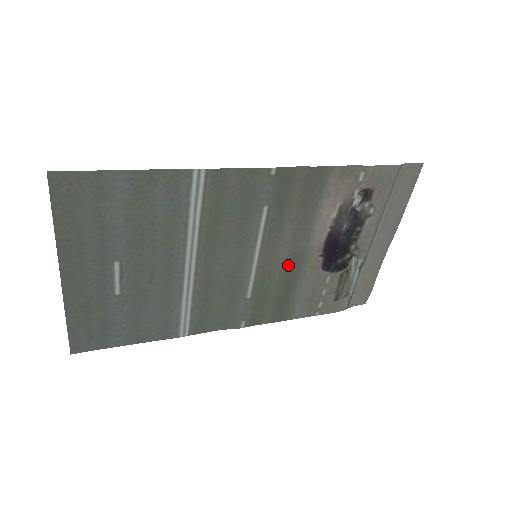
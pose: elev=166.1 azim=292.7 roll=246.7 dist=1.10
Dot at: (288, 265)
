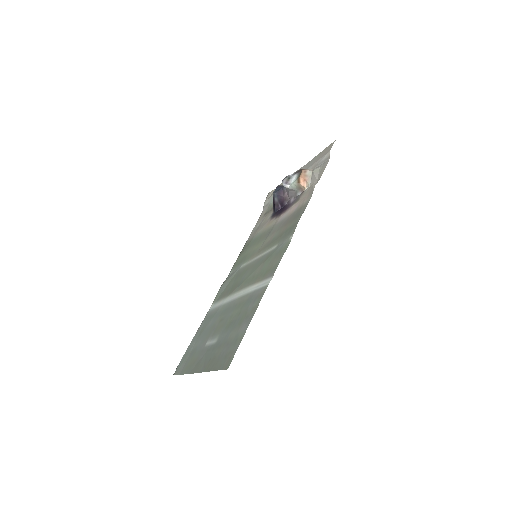
Dot at: (263, 239)
